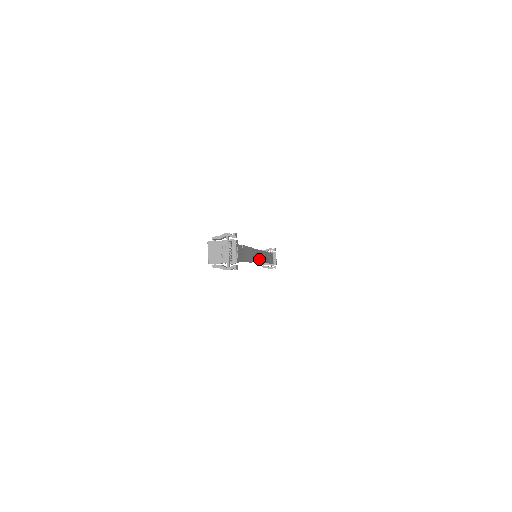
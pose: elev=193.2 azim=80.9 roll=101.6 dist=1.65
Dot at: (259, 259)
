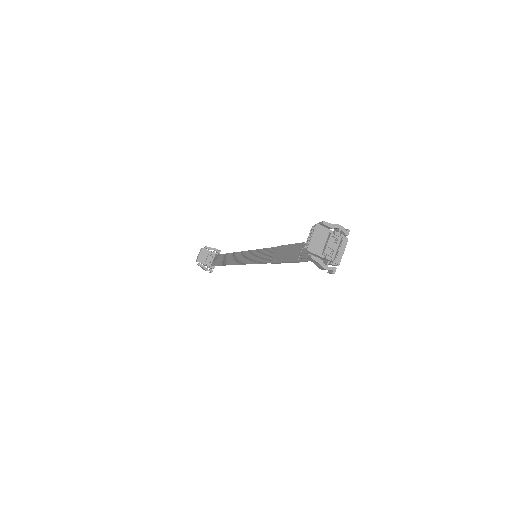
Dot at: (250, 260)
